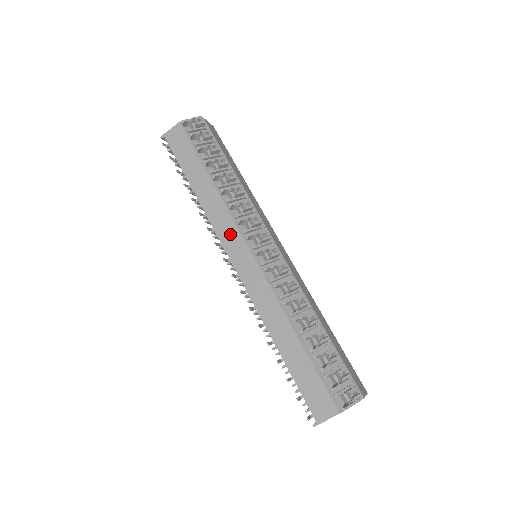
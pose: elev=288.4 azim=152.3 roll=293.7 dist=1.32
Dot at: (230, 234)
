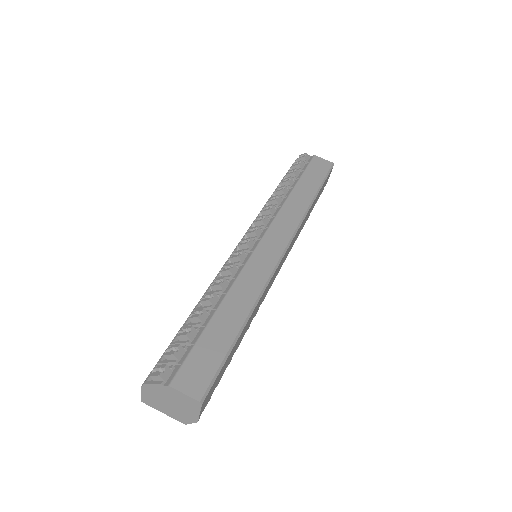
Dot at: occluded
